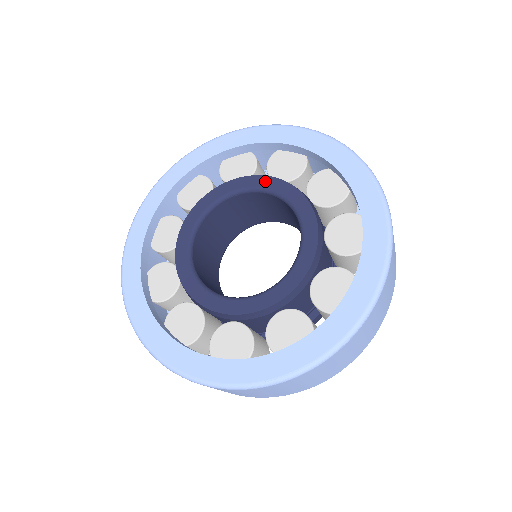
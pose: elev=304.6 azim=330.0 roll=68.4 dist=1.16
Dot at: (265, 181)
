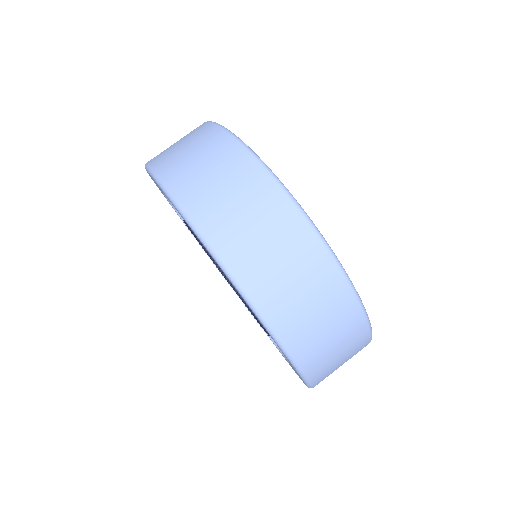
Dot at: occluded
